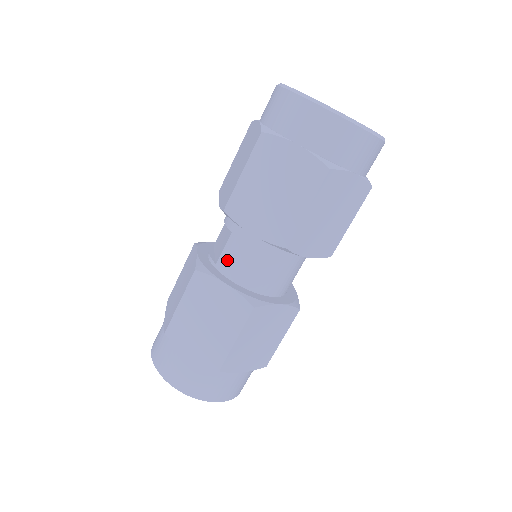
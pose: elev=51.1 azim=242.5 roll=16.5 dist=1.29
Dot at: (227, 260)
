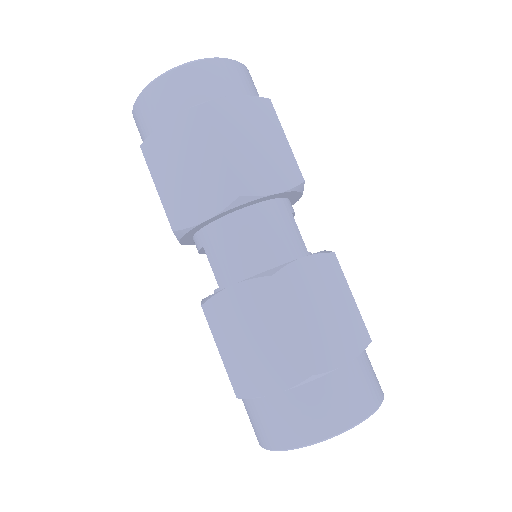
Dot at: (220, 271)
